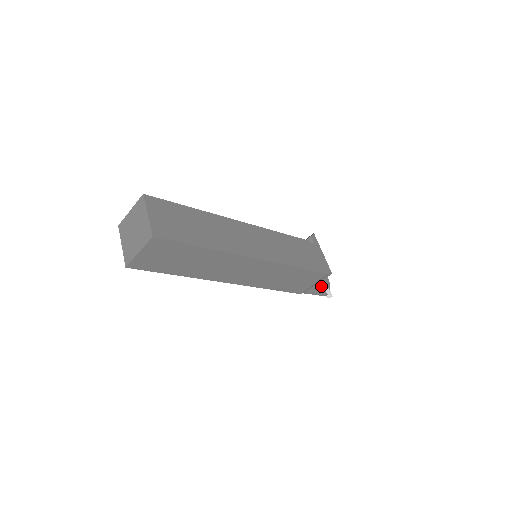
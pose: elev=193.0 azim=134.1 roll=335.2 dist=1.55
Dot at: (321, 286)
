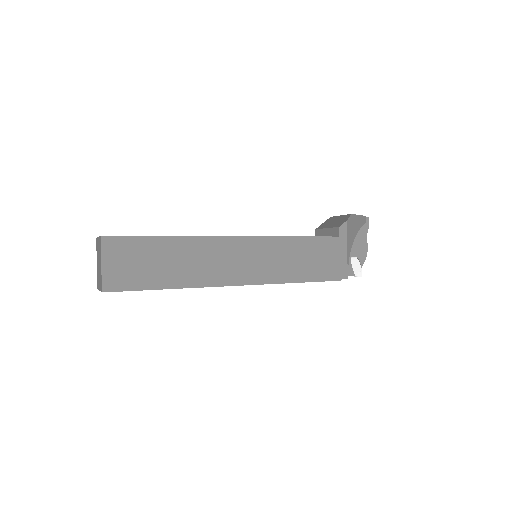
Dot at: (350, 265)
